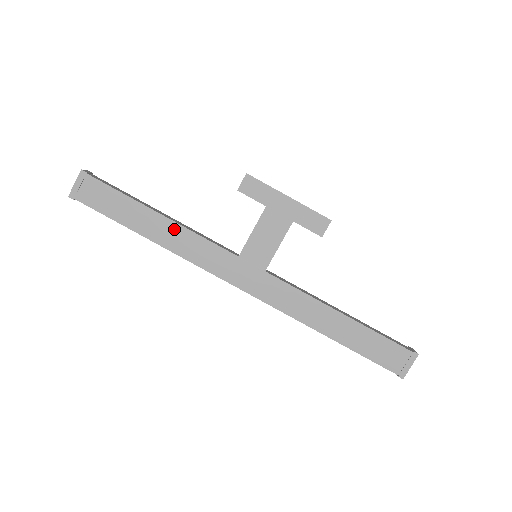
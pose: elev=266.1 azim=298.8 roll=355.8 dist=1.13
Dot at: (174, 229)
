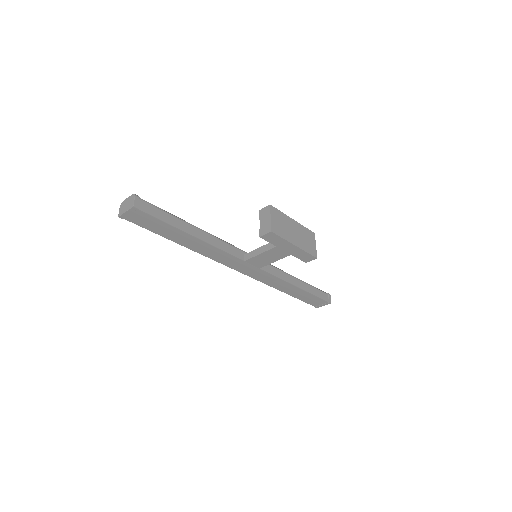
Dot at: (203, 244)
